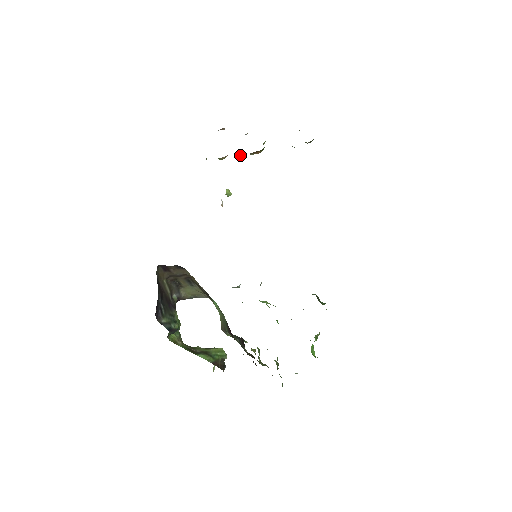
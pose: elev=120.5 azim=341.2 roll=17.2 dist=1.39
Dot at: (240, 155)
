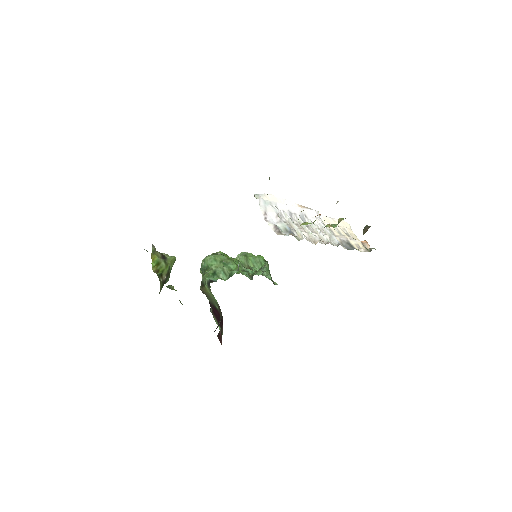
Dot at: occluded
